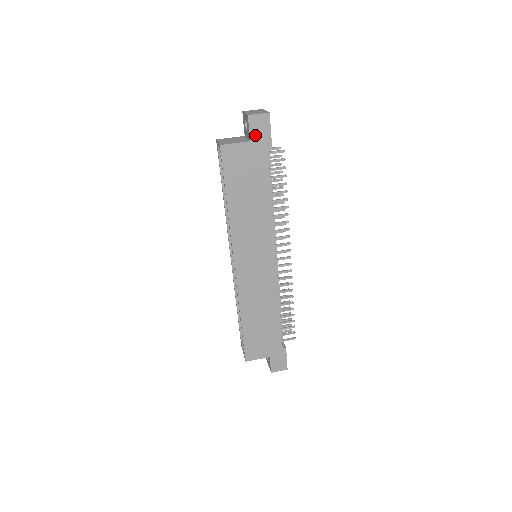
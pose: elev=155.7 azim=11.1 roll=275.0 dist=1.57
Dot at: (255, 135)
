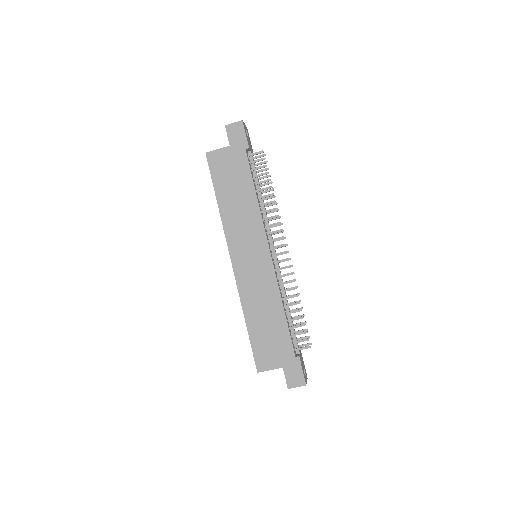
Dot at: (233, 140)
